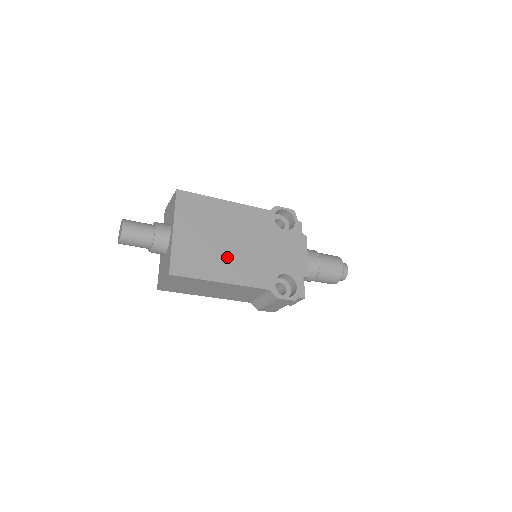
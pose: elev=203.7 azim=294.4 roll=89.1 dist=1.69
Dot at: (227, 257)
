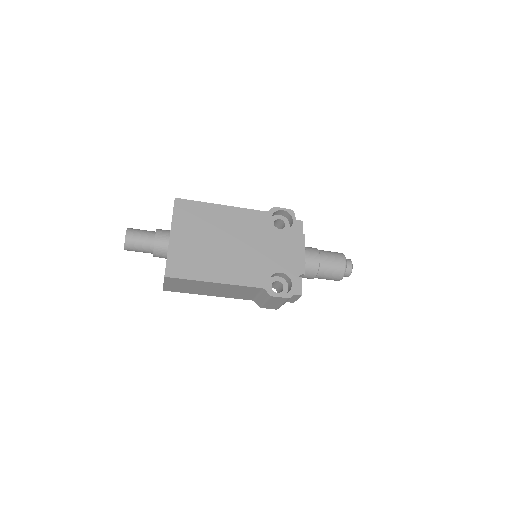
Dot at: (221, 258)
